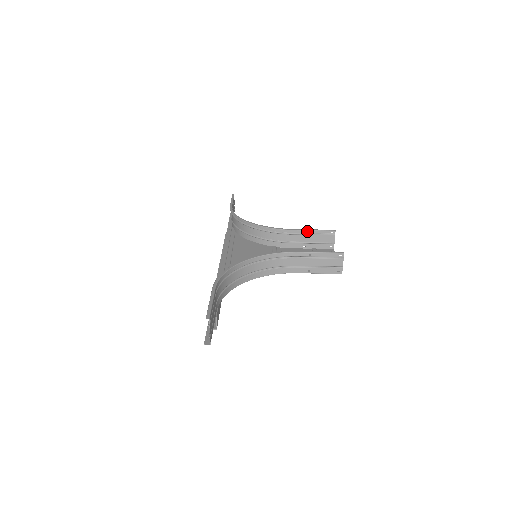
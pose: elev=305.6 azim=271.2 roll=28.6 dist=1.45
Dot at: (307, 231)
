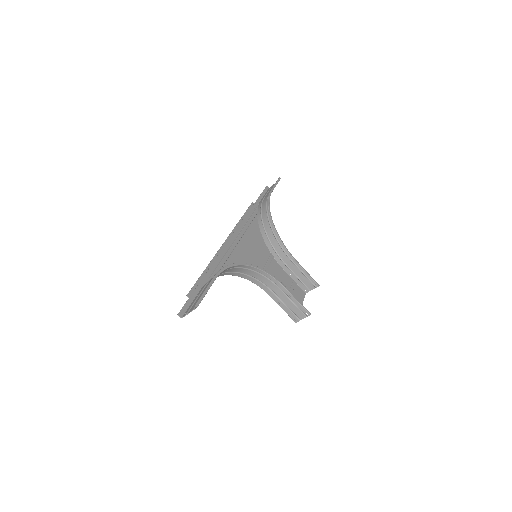
Dot at: (302, 269)
